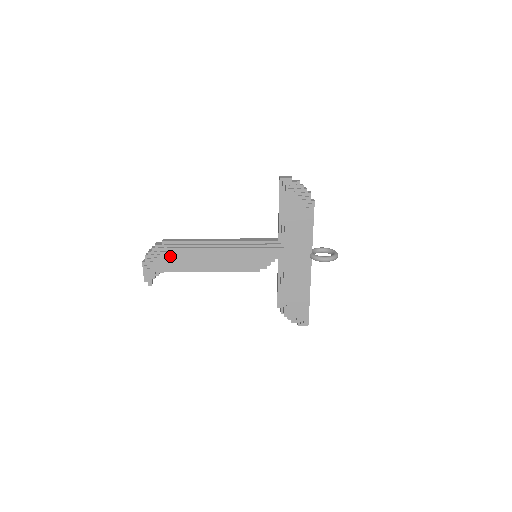
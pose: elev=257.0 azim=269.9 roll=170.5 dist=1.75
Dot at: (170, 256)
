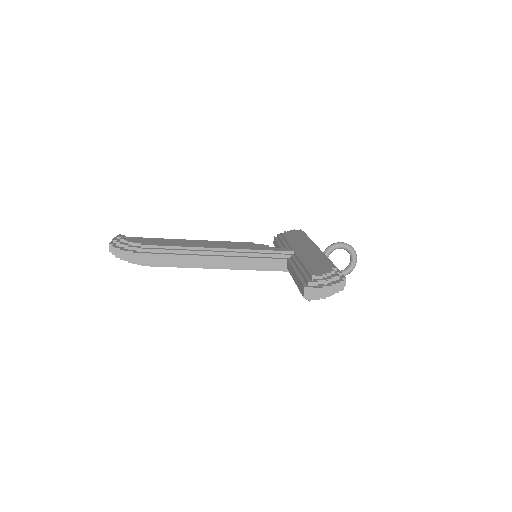
Dot at: occluded
